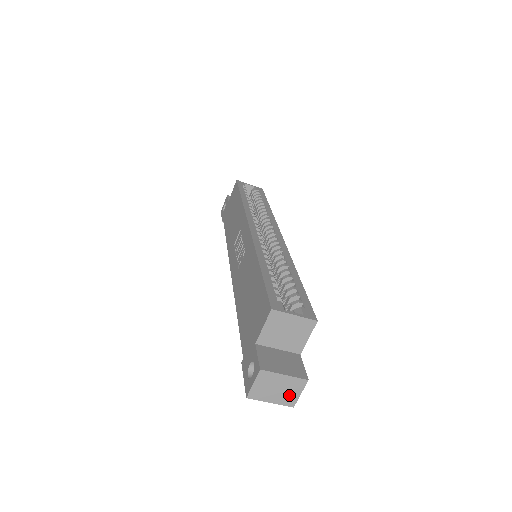
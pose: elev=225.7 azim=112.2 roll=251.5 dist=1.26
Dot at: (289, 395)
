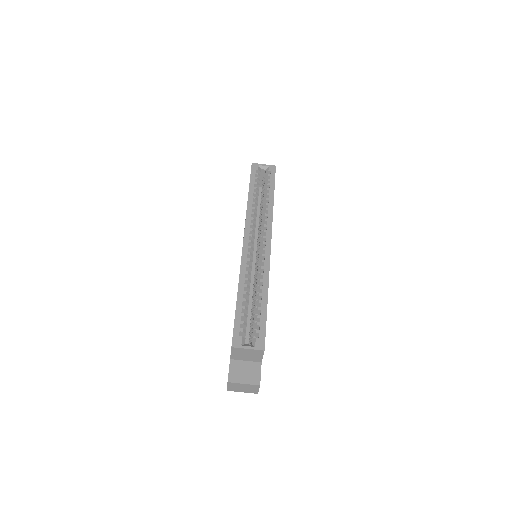
Dot at: (252, 390)
